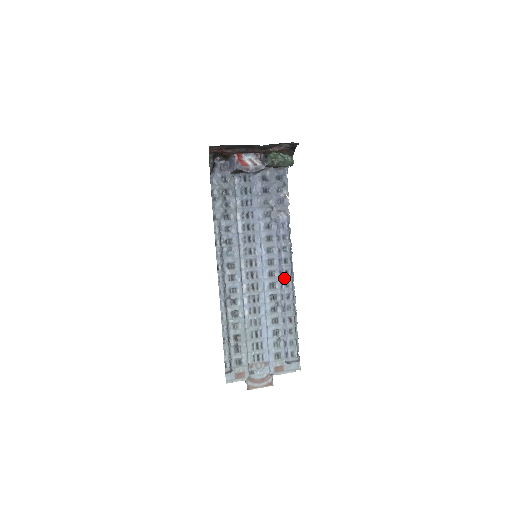
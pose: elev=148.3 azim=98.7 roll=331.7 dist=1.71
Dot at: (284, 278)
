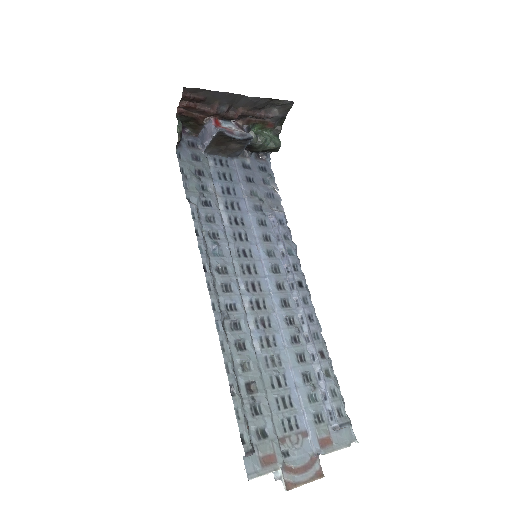
Dot at: (299, 291)
